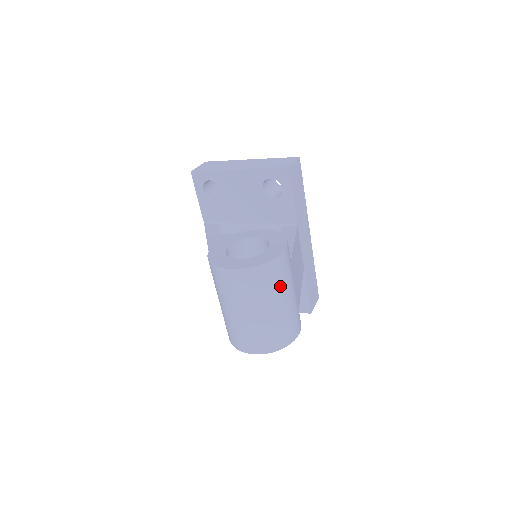
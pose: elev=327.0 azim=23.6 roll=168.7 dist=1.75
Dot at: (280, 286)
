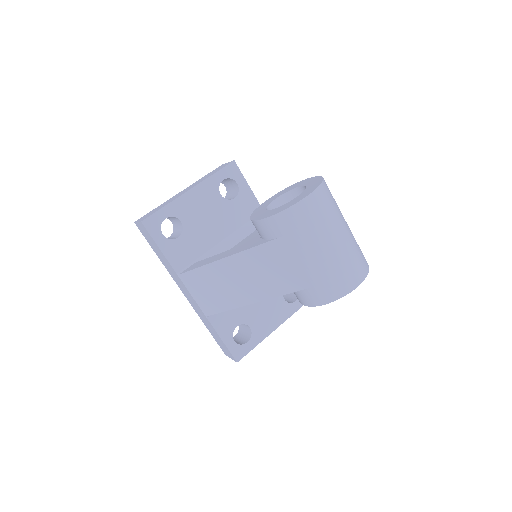
Dot at: occluded
